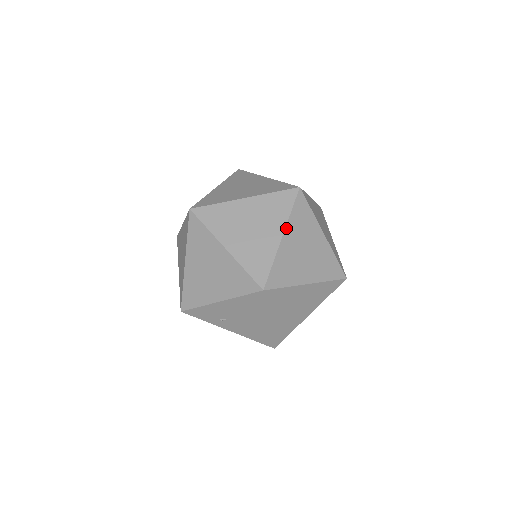
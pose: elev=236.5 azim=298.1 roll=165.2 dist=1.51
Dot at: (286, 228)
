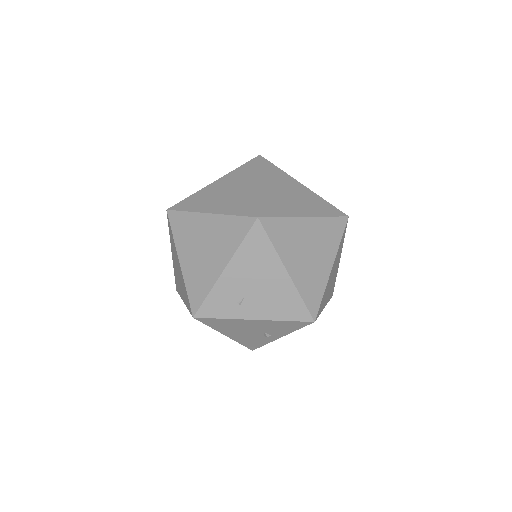
Dot at: (260, 178)
